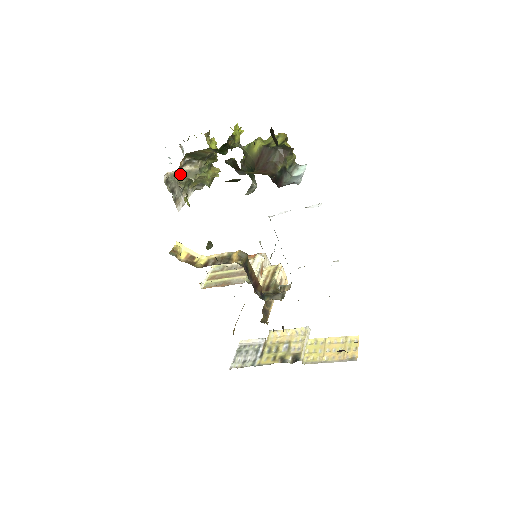
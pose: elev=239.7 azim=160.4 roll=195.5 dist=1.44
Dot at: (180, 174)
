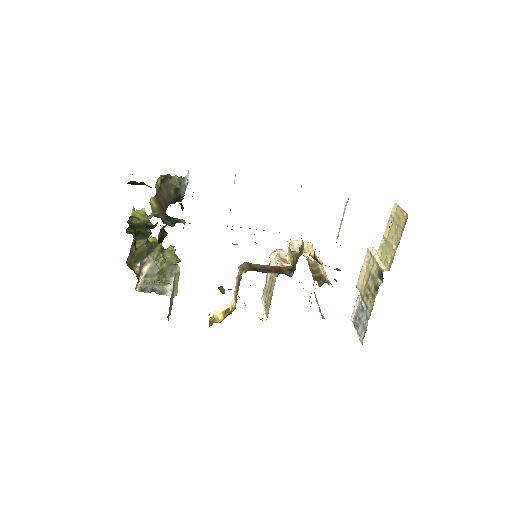
Dot at: (147, 277)
